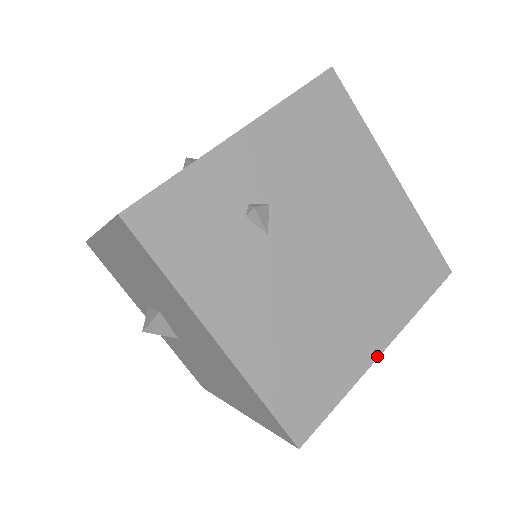
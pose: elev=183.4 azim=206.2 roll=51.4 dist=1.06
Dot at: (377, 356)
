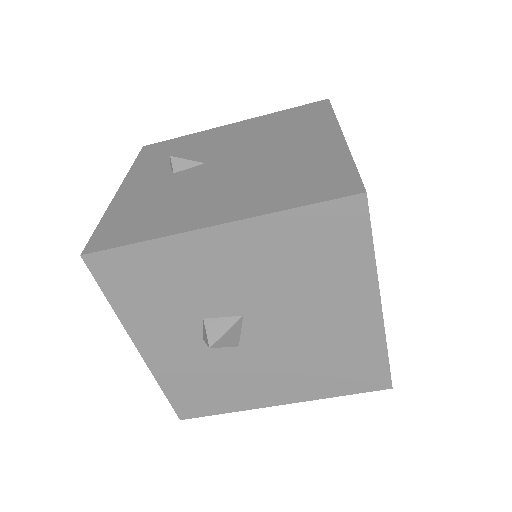
Dot at: occluded
